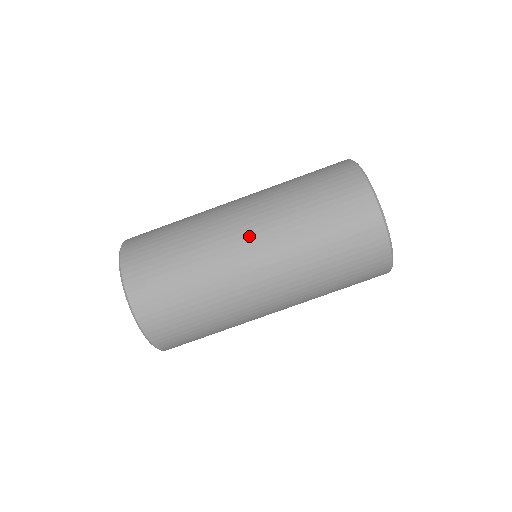
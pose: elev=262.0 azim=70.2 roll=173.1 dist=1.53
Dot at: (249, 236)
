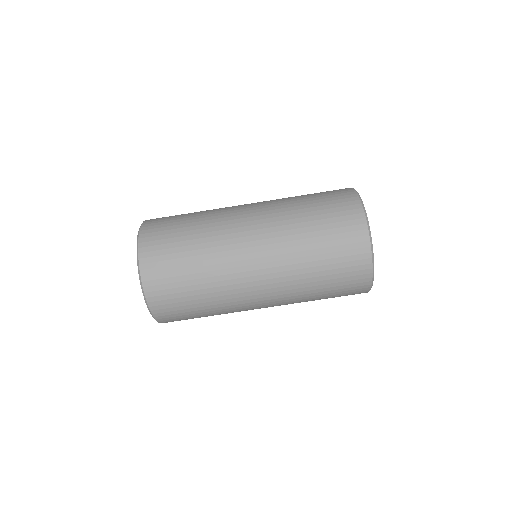
Dot at: (261, 280)
